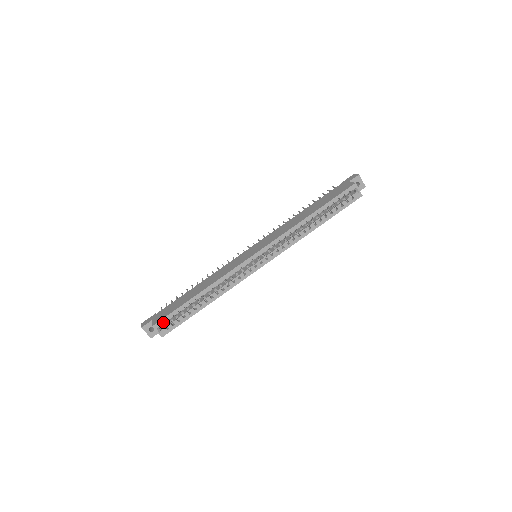
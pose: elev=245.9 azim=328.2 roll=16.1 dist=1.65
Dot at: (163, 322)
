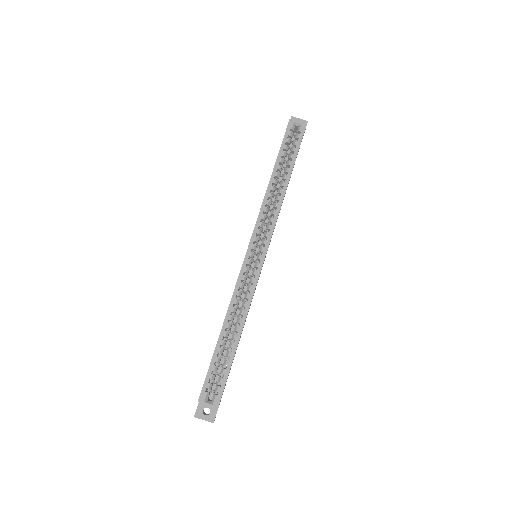
Dot at: (208, 390)
